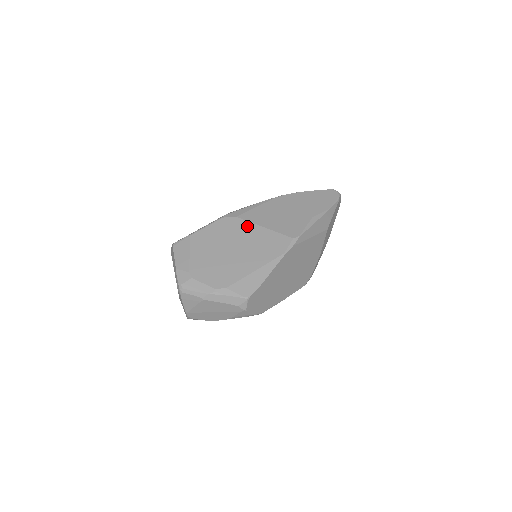
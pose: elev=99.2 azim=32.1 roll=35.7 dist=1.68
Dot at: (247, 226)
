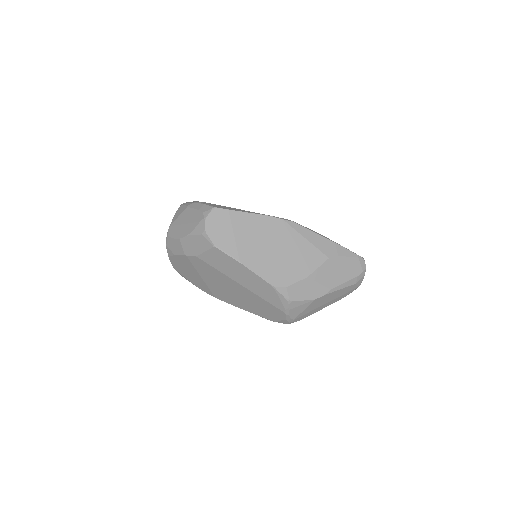
Dot at: occluded
